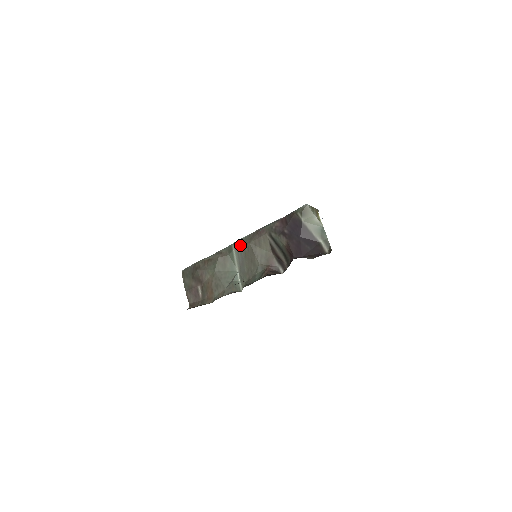
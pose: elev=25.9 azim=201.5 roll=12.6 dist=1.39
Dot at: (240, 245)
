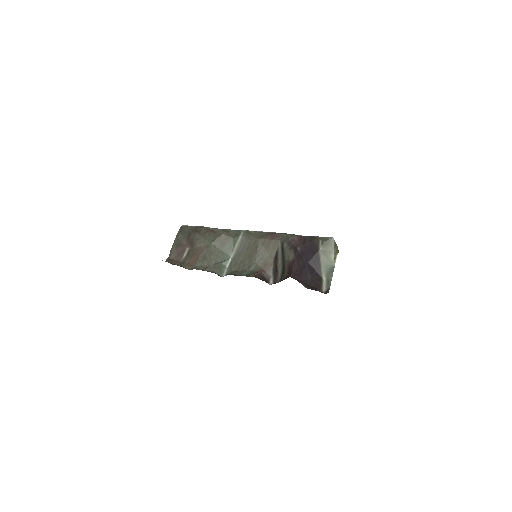
Dot at: (249, 235)
